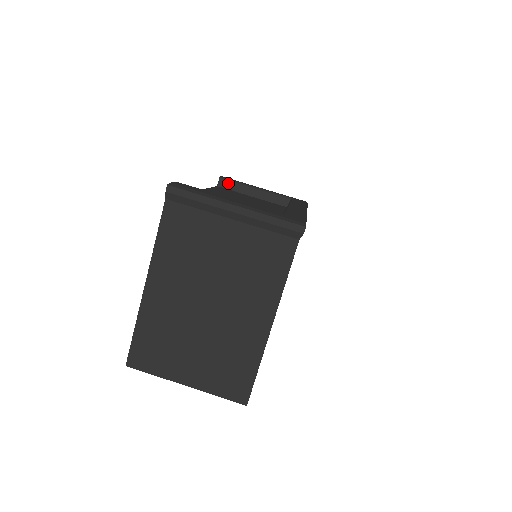
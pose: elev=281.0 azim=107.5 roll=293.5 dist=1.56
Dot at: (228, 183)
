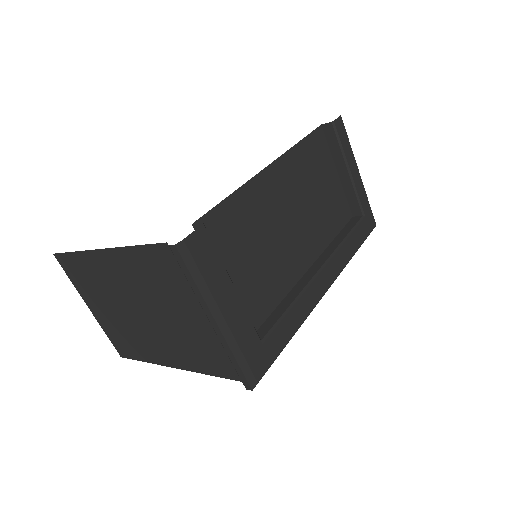
Dot at: (333, 136)
